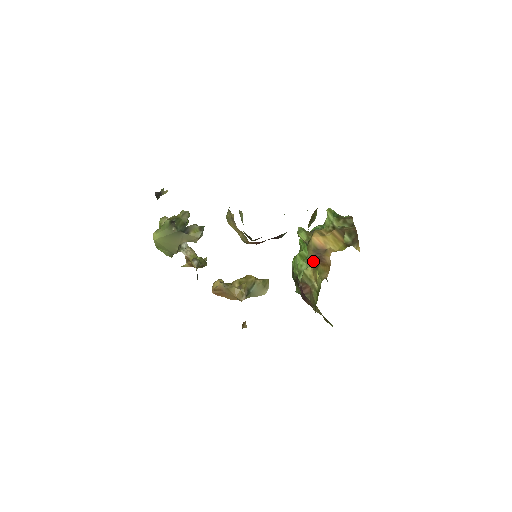
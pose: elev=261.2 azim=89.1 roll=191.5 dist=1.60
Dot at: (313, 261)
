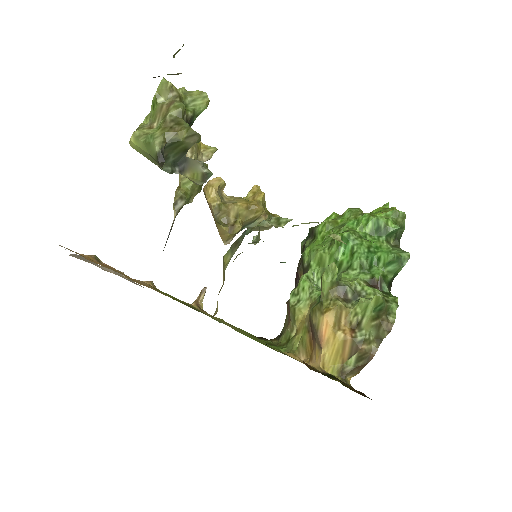
Dot at: (309, 319)
